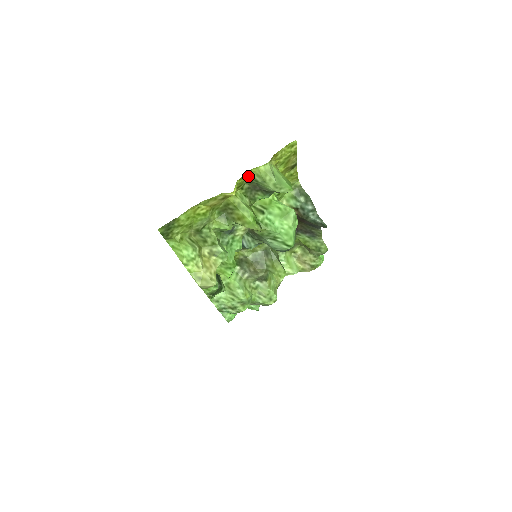
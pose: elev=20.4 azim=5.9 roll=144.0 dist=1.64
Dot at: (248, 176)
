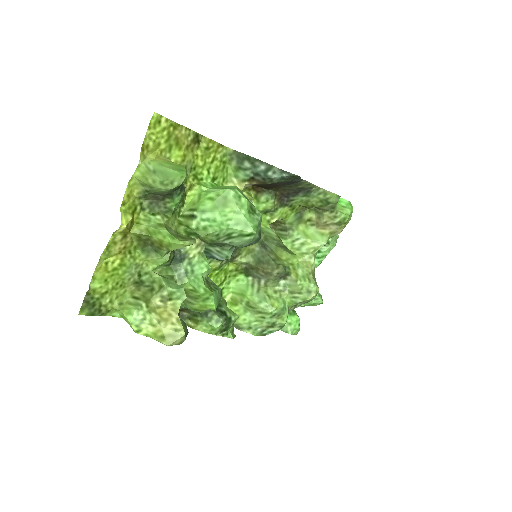
Dot at: (134, 193)
